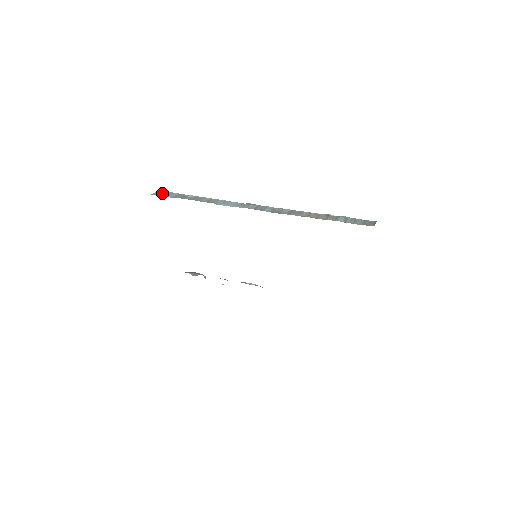
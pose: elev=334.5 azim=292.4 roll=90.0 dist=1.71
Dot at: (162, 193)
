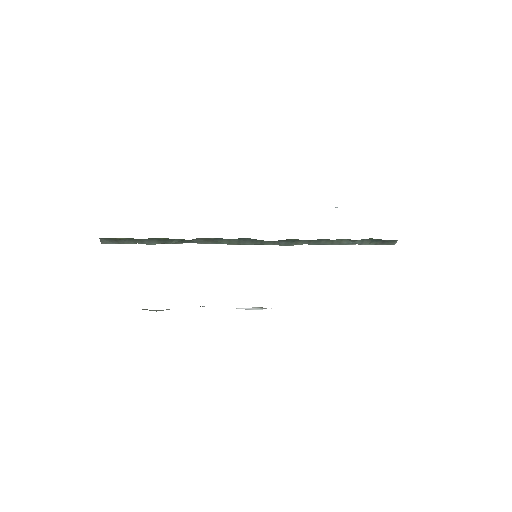
Dot at: occluded
